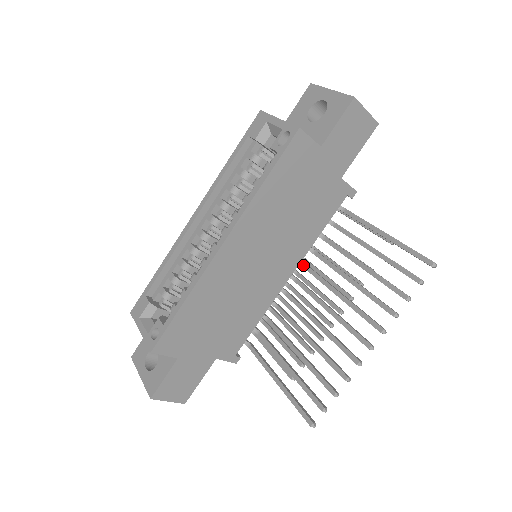
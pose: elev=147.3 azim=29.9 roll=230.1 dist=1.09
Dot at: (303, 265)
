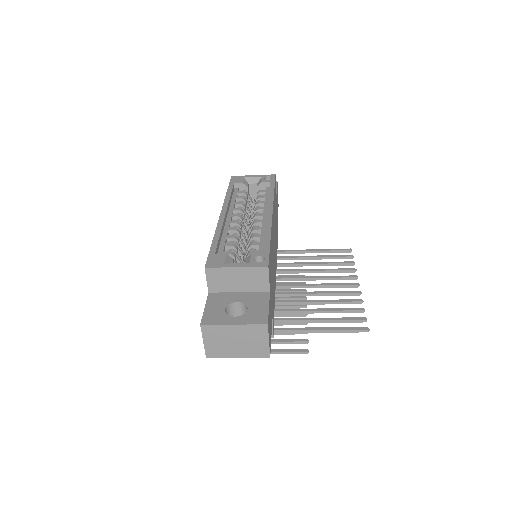
Dot at: occluded
